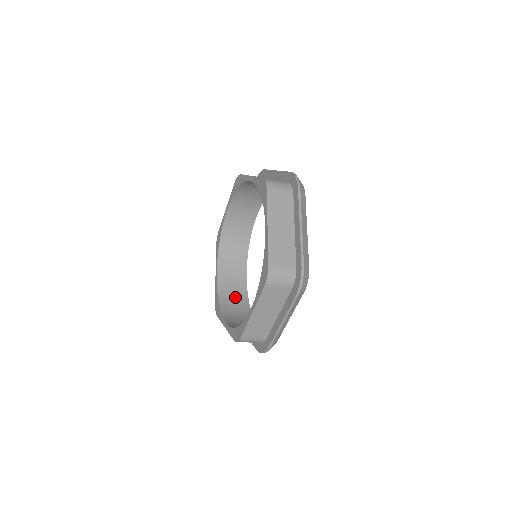
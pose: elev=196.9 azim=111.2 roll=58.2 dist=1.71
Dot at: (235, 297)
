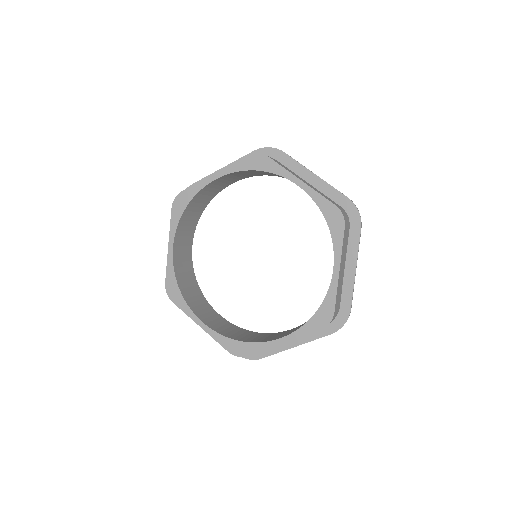
Dot at: (187, 275)
